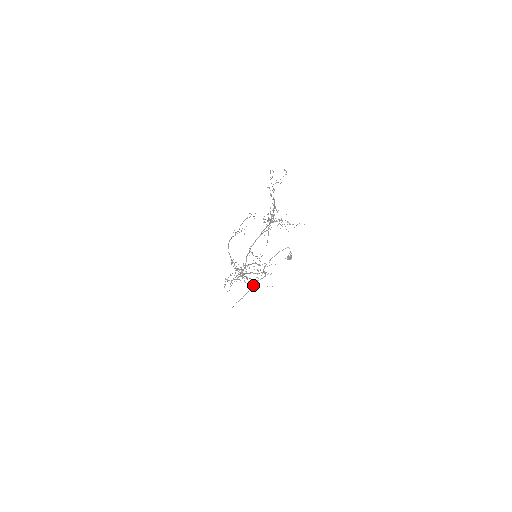
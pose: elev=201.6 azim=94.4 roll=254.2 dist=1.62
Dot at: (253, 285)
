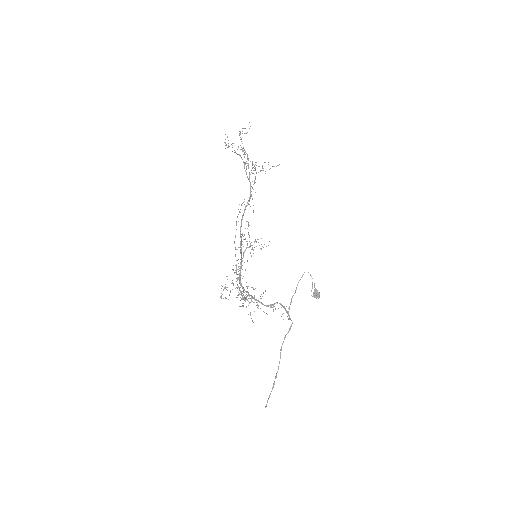
Dot at: occluded
